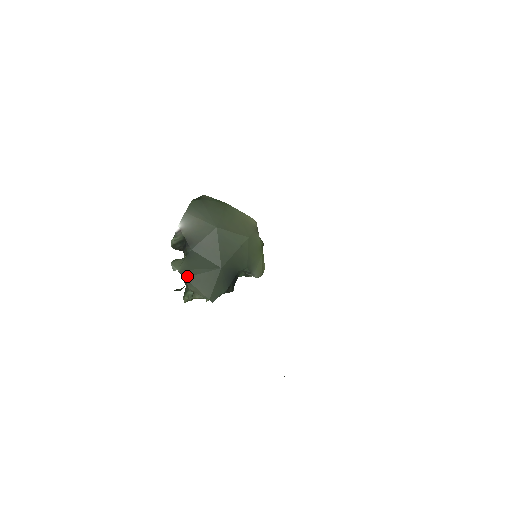
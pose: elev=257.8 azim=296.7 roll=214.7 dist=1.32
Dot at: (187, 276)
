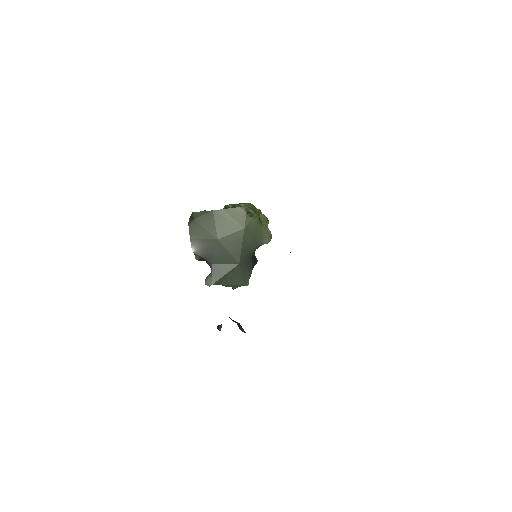
Dot at: (220, 283)
